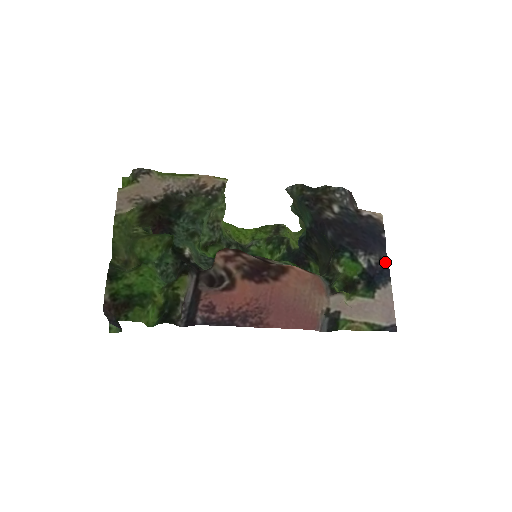
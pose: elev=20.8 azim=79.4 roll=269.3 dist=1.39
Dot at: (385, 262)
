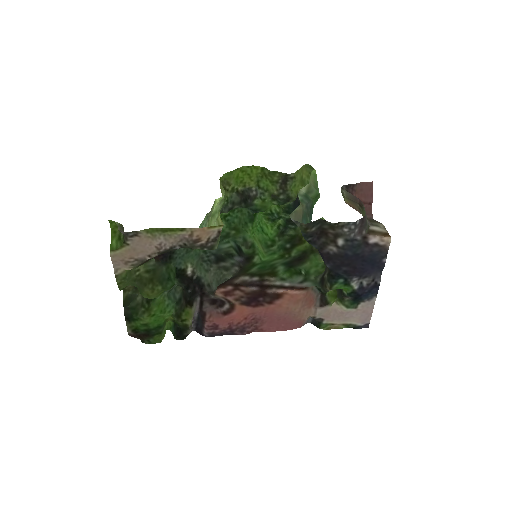
Dot at: (377, 282)
